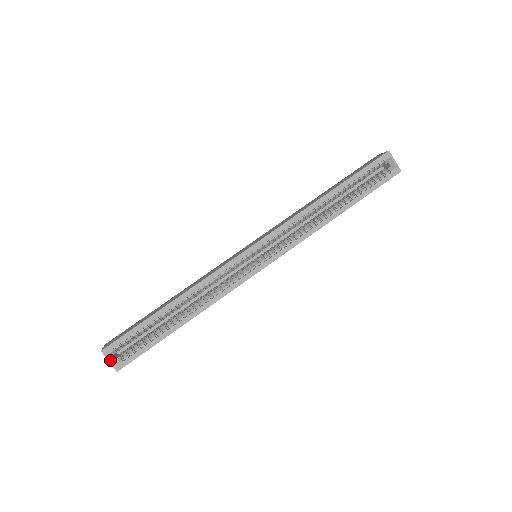
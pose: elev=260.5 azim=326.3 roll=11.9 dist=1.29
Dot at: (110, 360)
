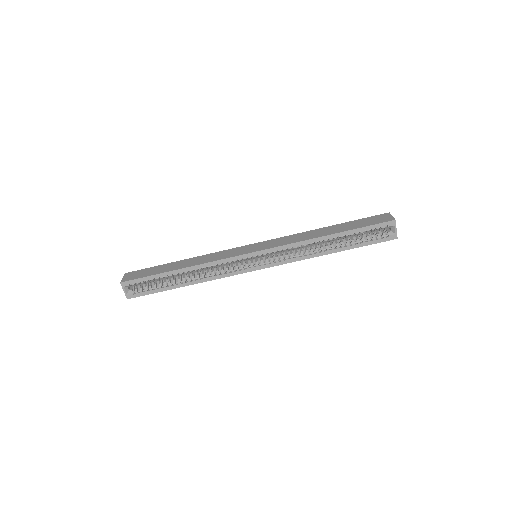
Dot at: (125, 290)
